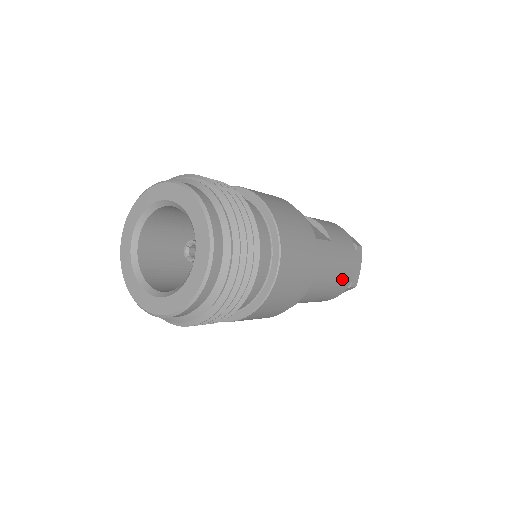
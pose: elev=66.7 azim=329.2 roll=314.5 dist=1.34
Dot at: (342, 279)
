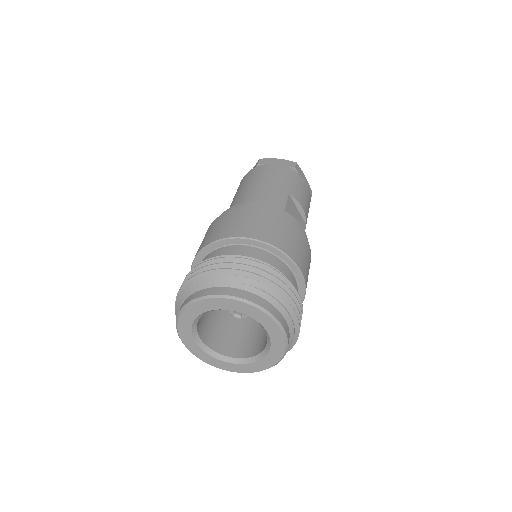
Dot at: occluded
